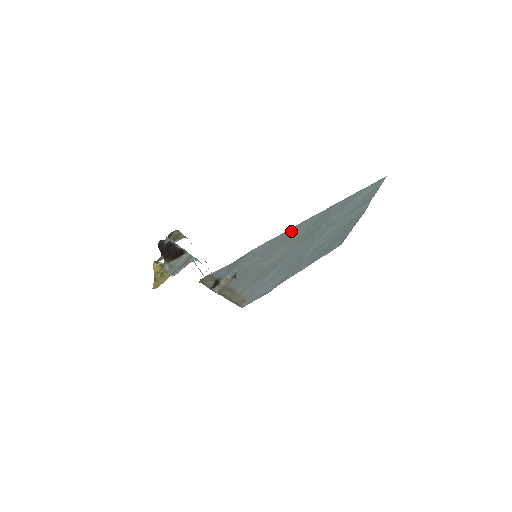
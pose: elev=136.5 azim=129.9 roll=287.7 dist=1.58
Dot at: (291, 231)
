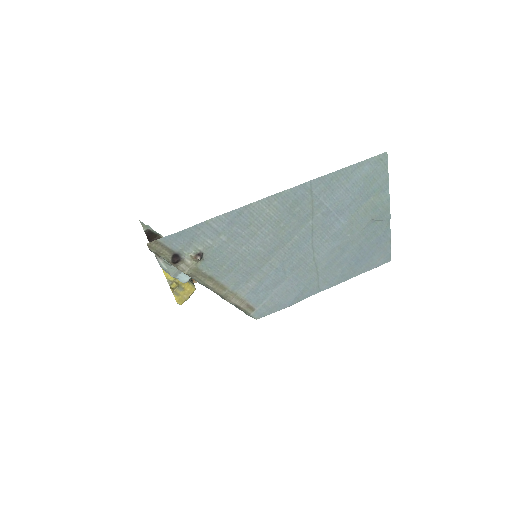
Dot at: (258, 208)
